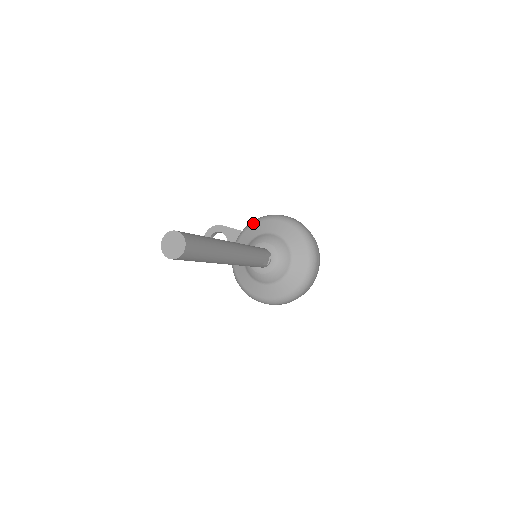
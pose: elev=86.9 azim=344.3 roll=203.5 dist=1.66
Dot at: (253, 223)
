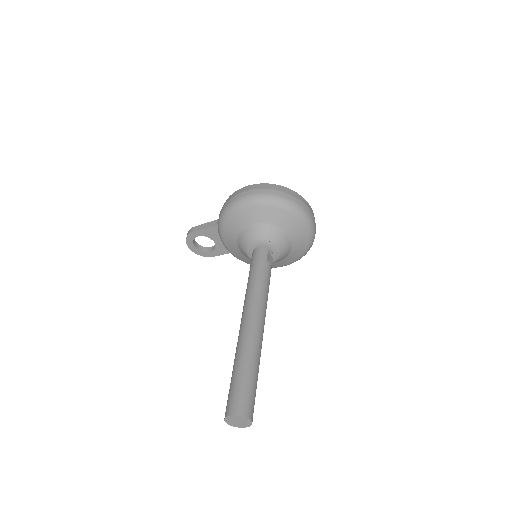
Dot at: (223, 223)
